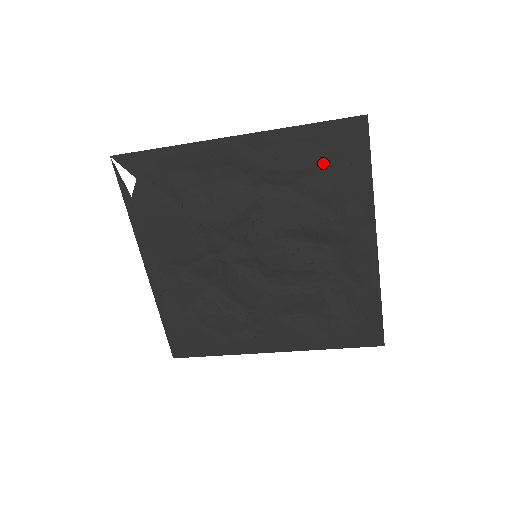
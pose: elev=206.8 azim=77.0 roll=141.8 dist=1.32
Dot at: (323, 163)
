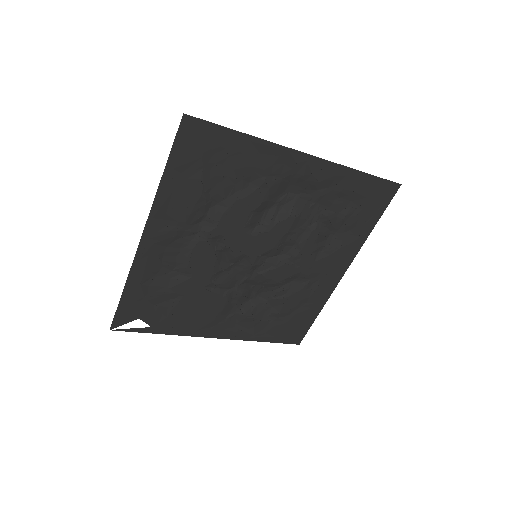
Dot at: (207, 171)
